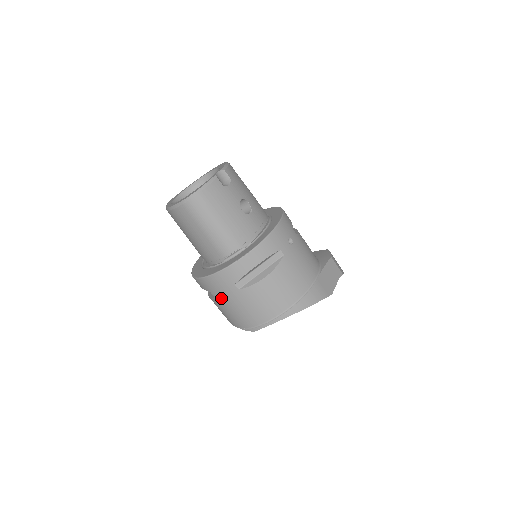
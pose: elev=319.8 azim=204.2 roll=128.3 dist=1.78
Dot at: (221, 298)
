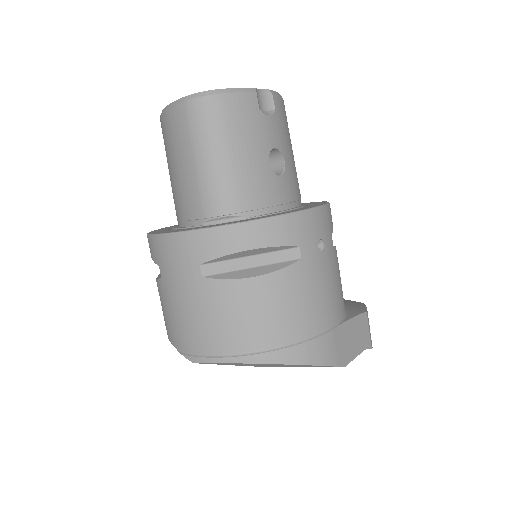
Dot at: (169, 282)
